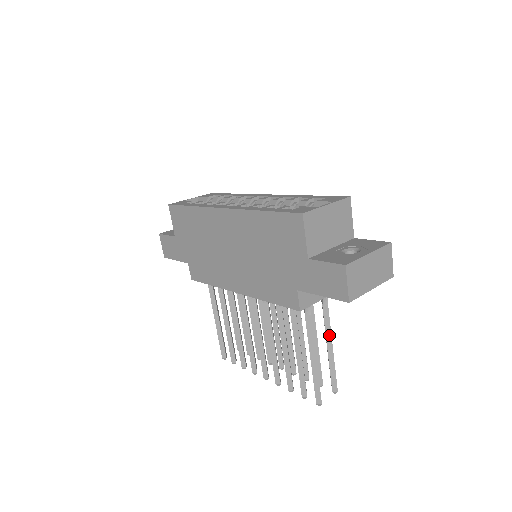
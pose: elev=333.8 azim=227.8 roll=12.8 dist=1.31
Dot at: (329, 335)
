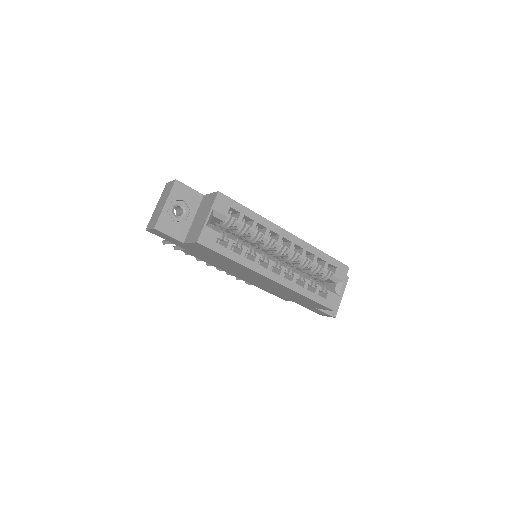
Dot at: occluded
